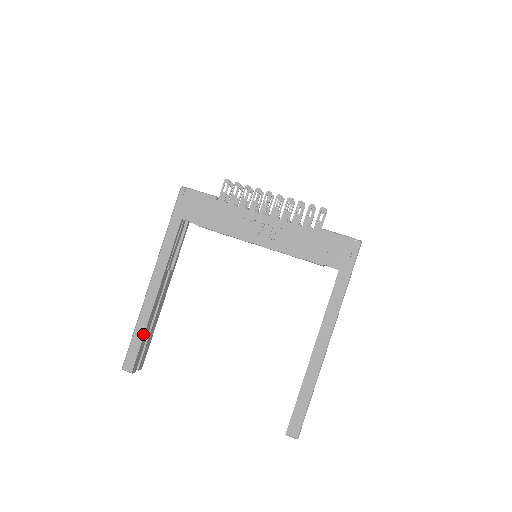
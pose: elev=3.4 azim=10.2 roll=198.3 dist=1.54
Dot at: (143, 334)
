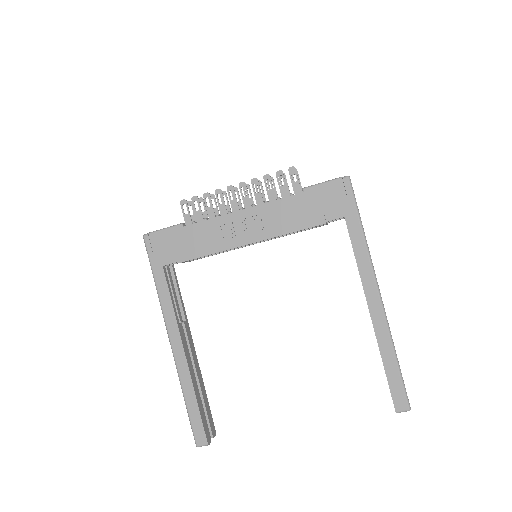
Dot at: (195, 400)
